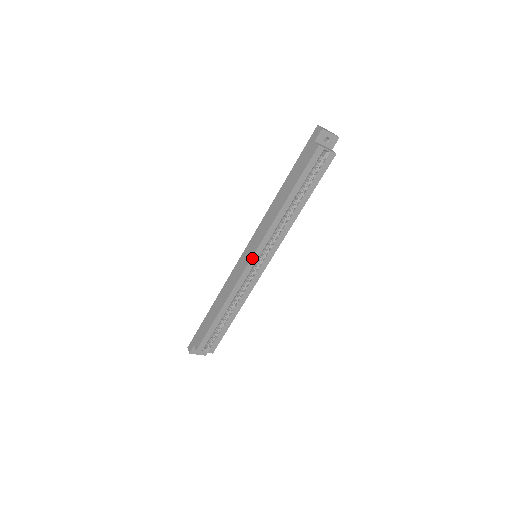
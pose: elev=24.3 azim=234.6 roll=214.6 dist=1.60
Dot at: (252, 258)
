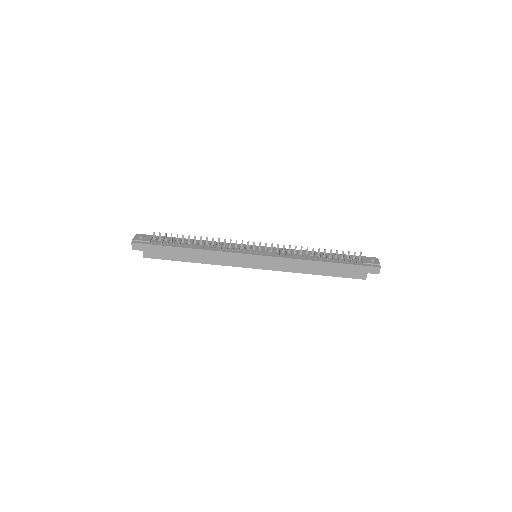
Dot at: (256, 268)
